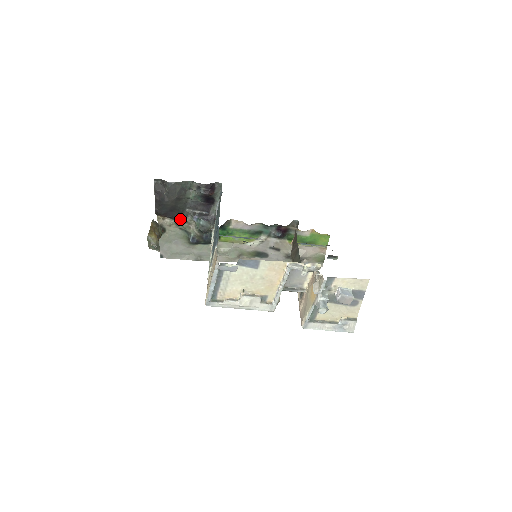
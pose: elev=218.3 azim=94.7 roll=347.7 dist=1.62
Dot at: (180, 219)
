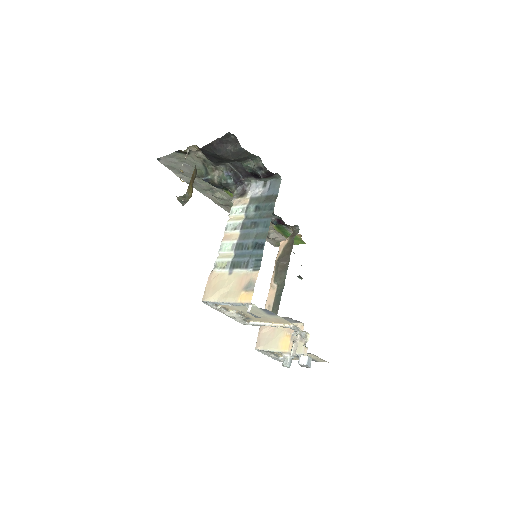
Dot at: occluded
